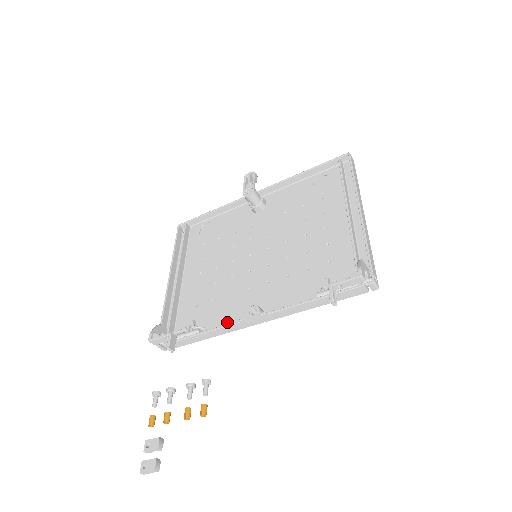
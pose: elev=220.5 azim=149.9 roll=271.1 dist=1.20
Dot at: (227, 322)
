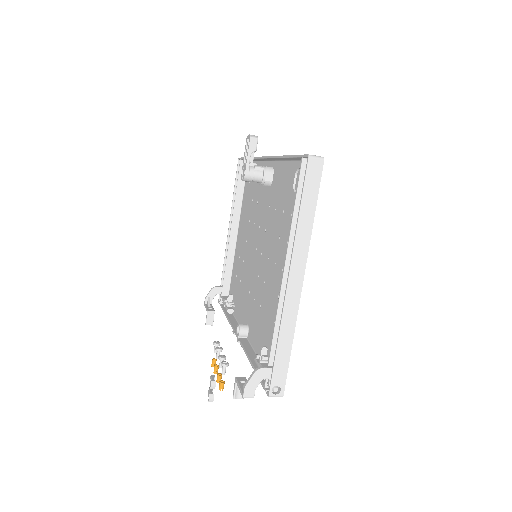
Dot at: (239, 316)
